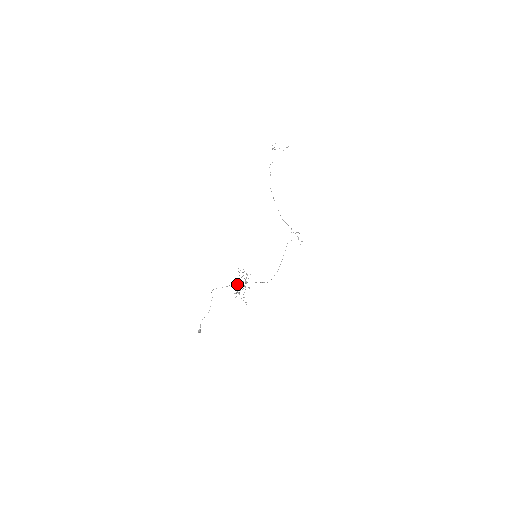
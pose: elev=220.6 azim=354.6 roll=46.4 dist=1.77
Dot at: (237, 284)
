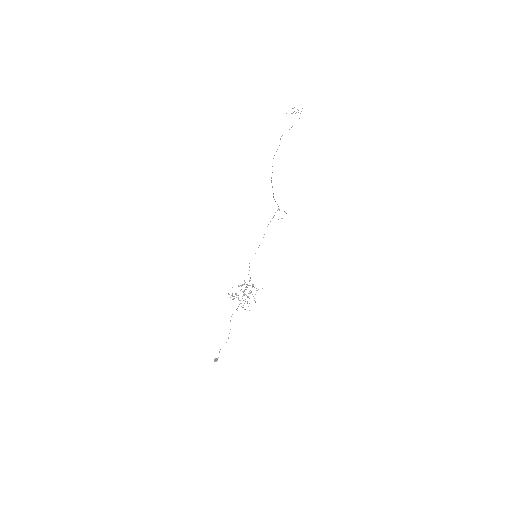
Dot at: occluded
